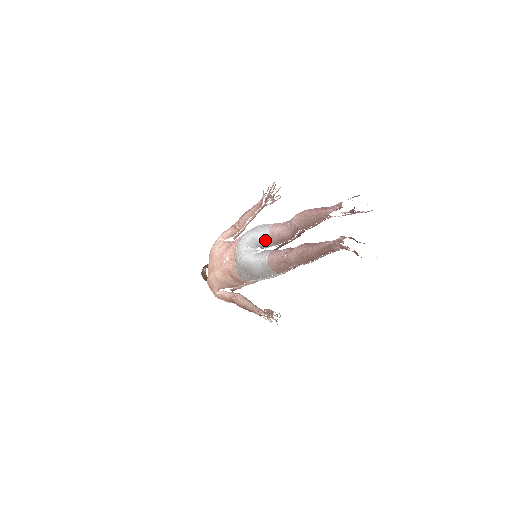
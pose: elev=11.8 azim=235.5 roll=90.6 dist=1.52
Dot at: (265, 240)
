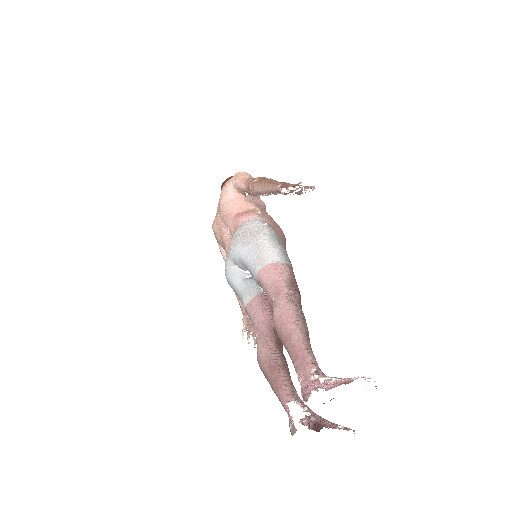
Dot at: (253, 276)
